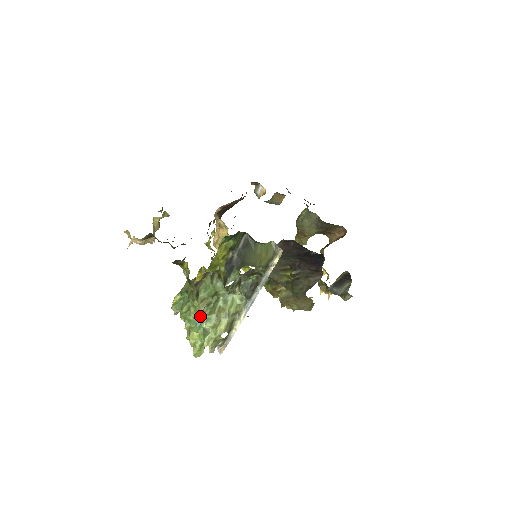
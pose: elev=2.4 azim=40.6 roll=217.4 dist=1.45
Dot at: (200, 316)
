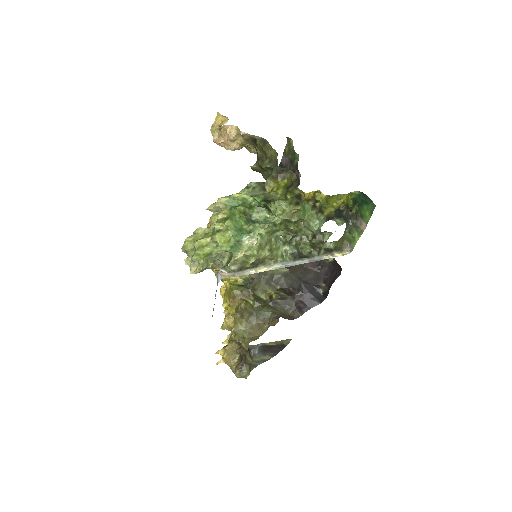
Dot at: (244, 229)
